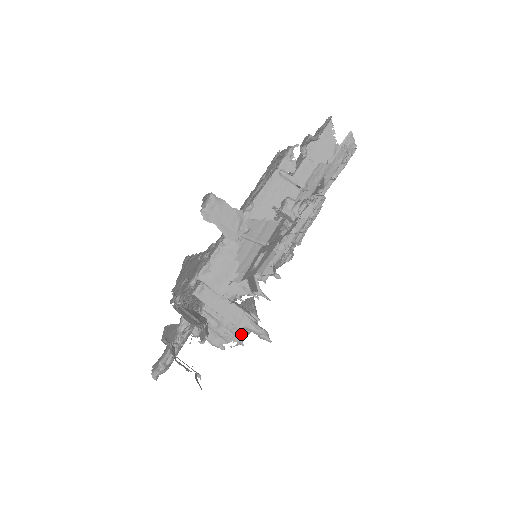
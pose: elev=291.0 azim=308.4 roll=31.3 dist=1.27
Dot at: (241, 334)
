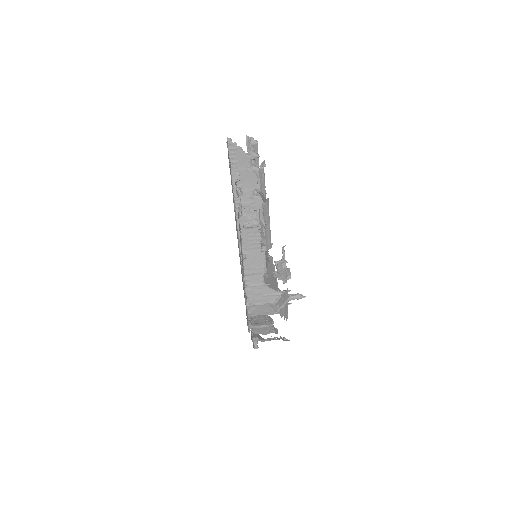
Dot at: occluded
